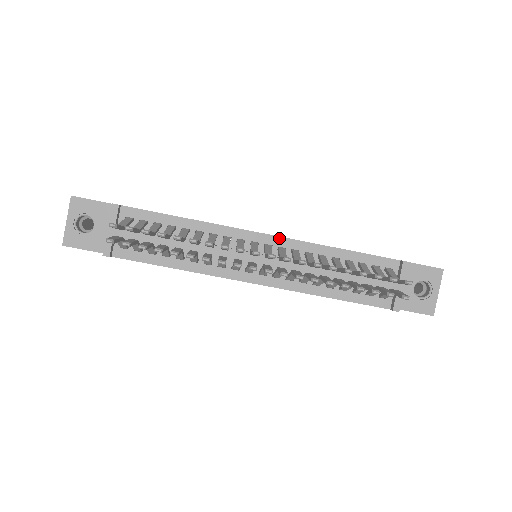
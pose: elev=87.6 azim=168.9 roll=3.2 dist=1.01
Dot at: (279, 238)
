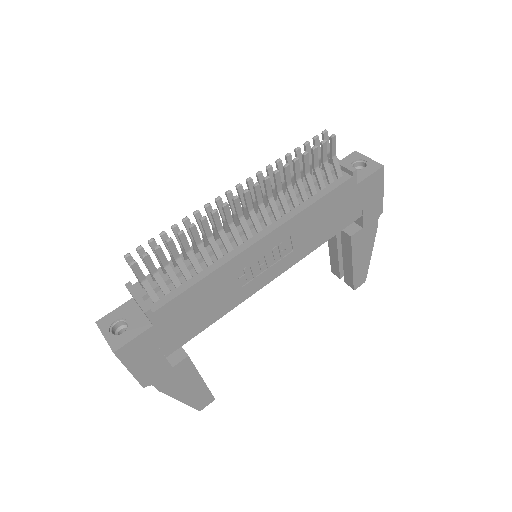
Dot at: occluded
